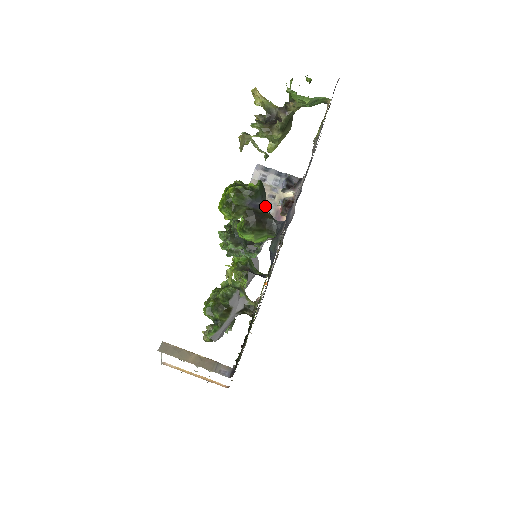
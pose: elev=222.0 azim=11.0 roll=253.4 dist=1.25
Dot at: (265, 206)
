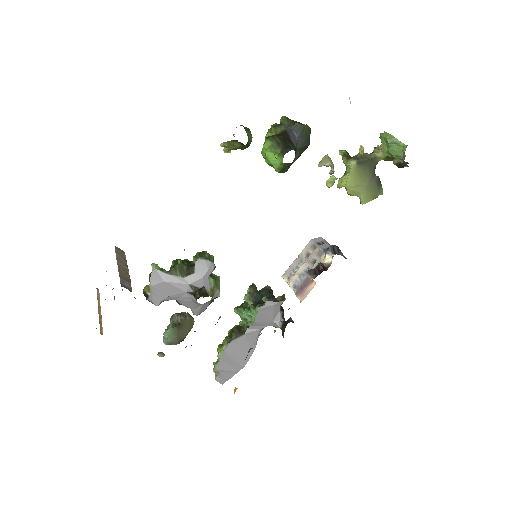
Dot at: (298, 144)
